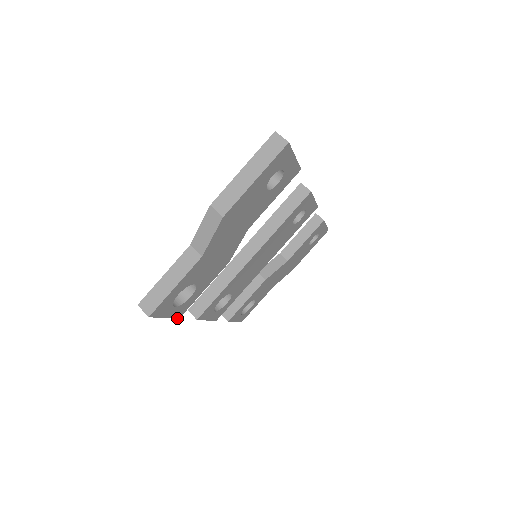
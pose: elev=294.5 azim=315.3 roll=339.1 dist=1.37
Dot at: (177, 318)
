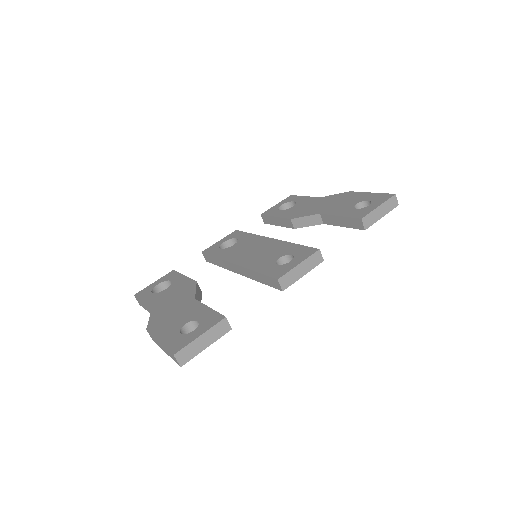
Dot at: occluded
